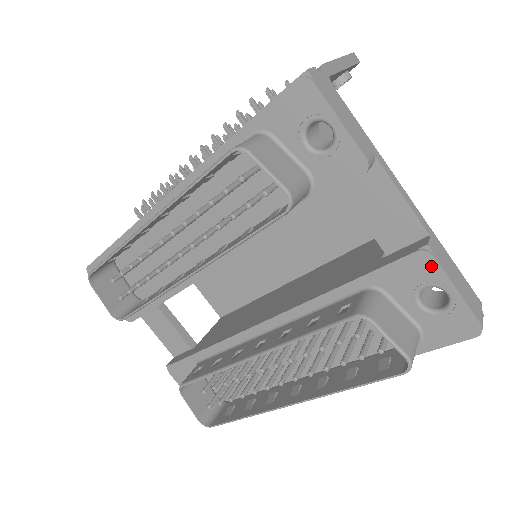
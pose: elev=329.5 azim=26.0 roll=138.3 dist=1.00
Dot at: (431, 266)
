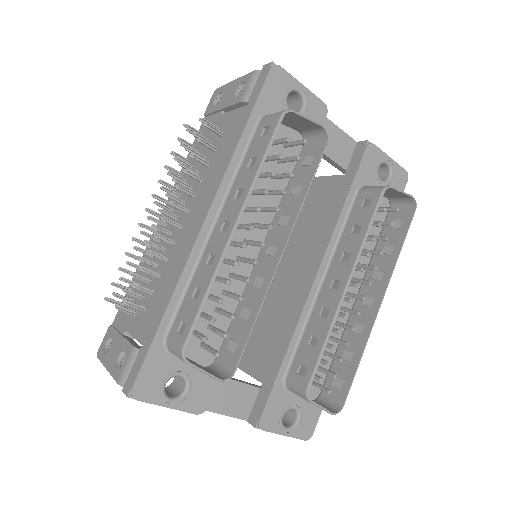
Dot at: (376, 151)
